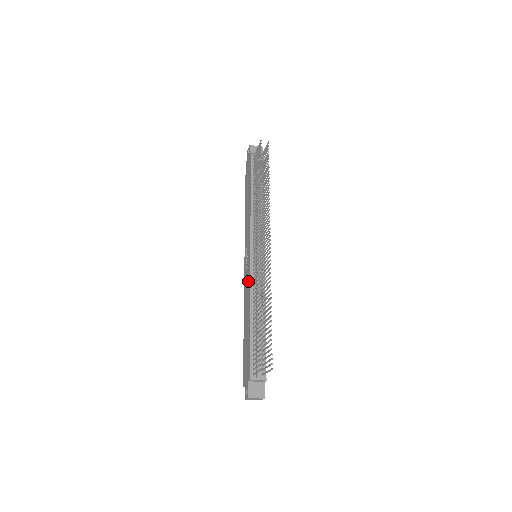
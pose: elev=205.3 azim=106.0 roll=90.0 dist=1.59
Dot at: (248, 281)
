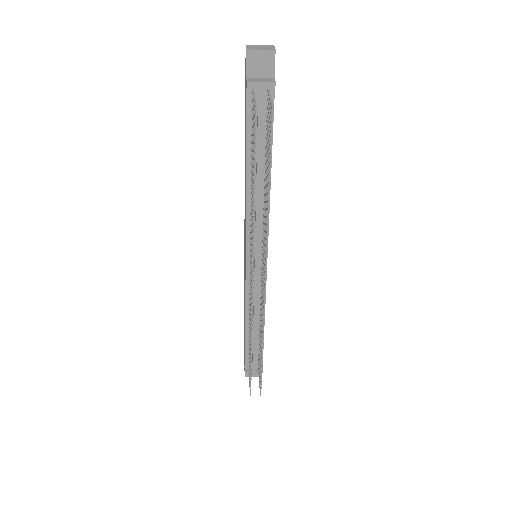
Dot at: occluded
